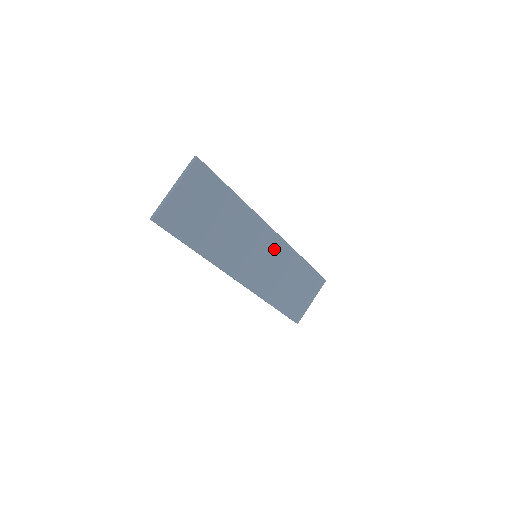
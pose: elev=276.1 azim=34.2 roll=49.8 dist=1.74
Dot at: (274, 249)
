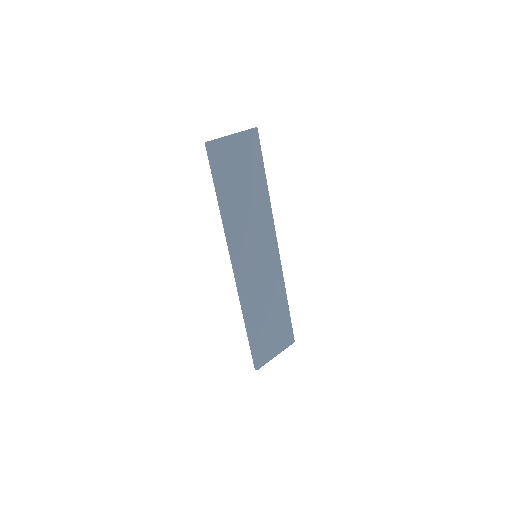
Dot at: (271, 263)
